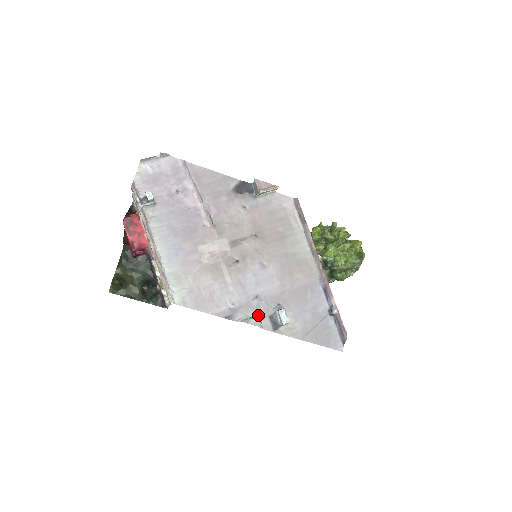
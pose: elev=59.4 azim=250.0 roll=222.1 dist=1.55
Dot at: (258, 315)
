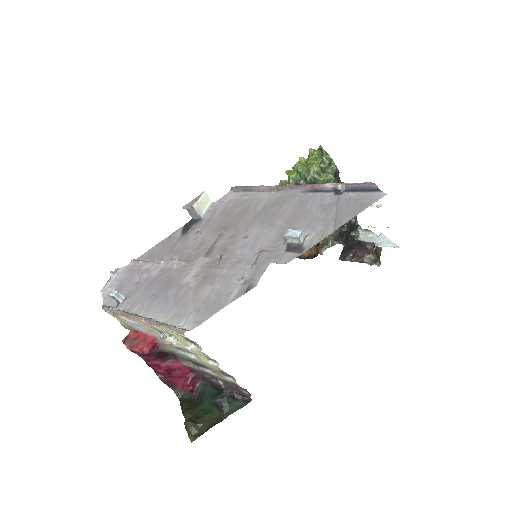
Dot at: (274, 261)
